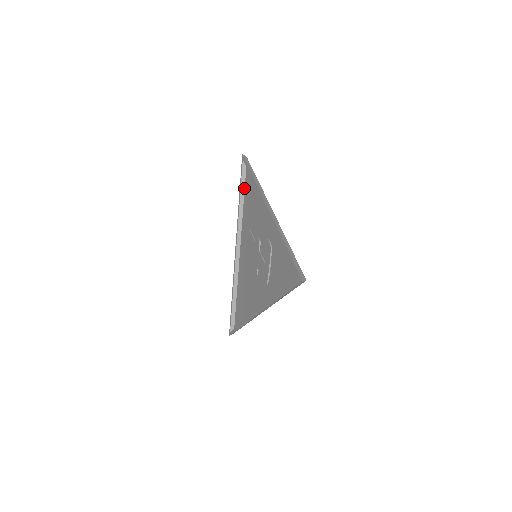
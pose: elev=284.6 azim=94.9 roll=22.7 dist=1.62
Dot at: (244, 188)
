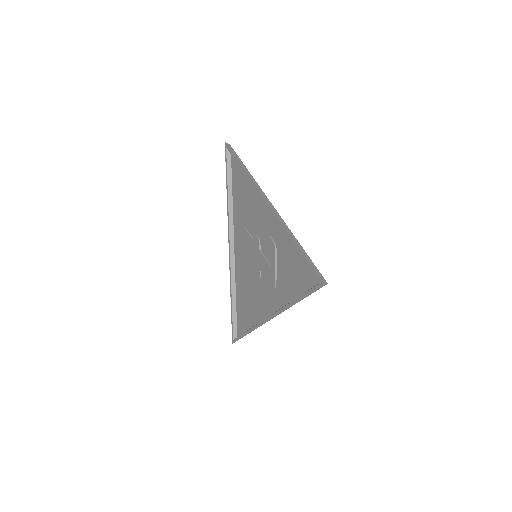
Dot at: (231, 180)
